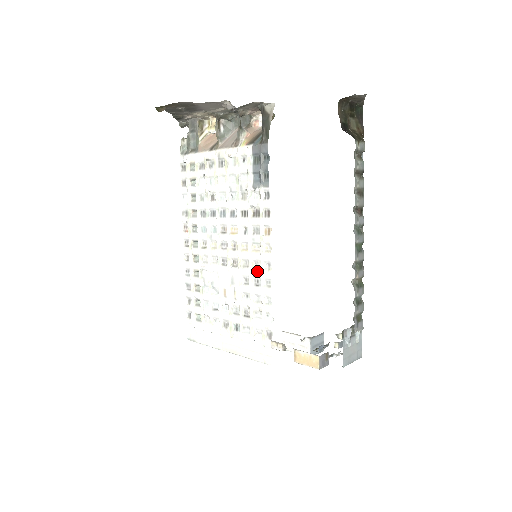
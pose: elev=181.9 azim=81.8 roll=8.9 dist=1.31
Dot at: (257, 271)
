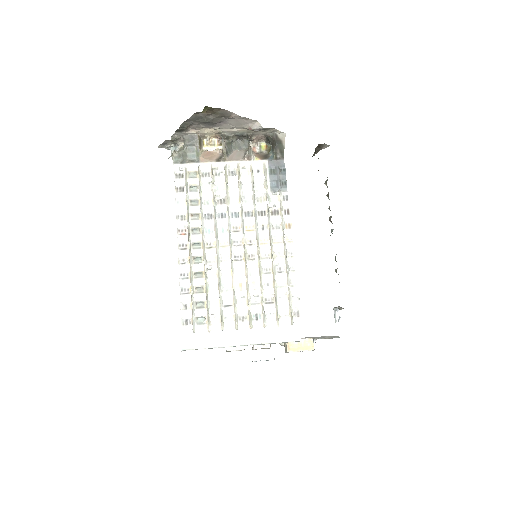
Dot at: (279, 260)
